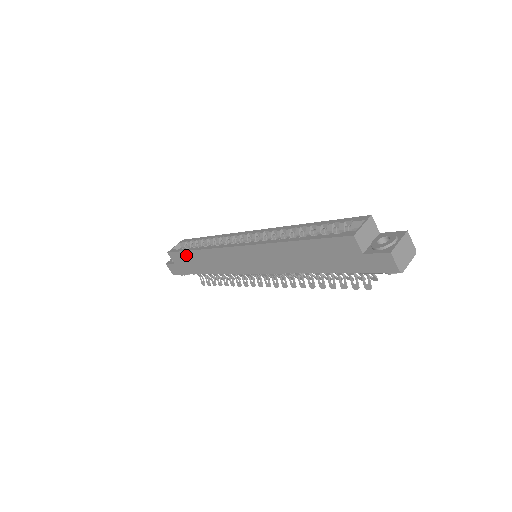
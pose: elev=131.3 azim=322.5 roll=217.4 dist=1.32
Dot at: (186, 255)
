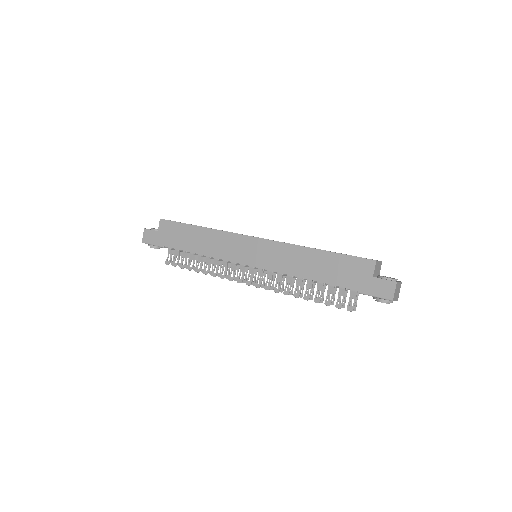
Dot at: (183, 228)
